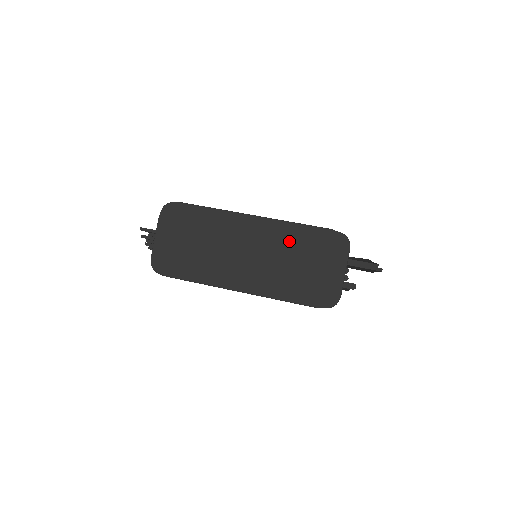
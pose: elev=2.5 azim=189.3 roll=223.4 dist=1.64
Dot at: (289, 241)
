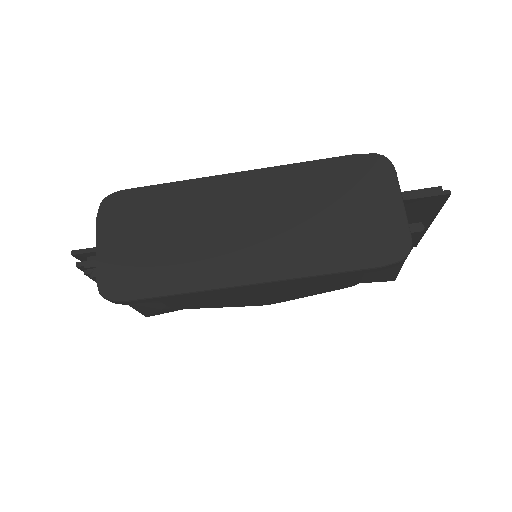
Dot at: (303, 188)
